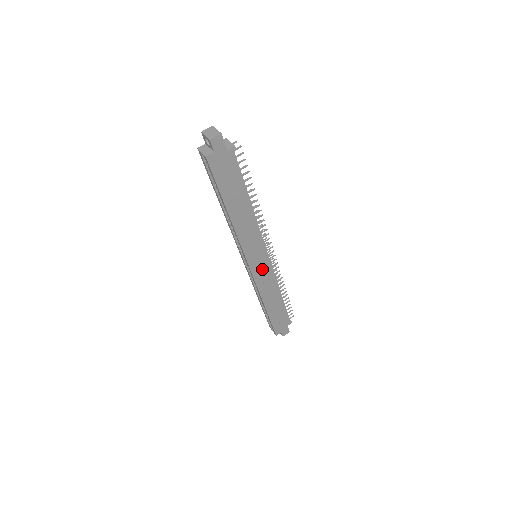
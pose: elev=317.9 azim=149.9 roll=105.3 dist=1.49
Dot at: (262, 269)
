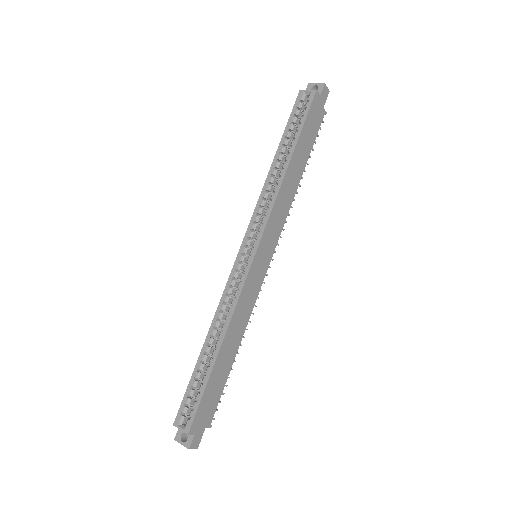
Dot at: (257, 275)
